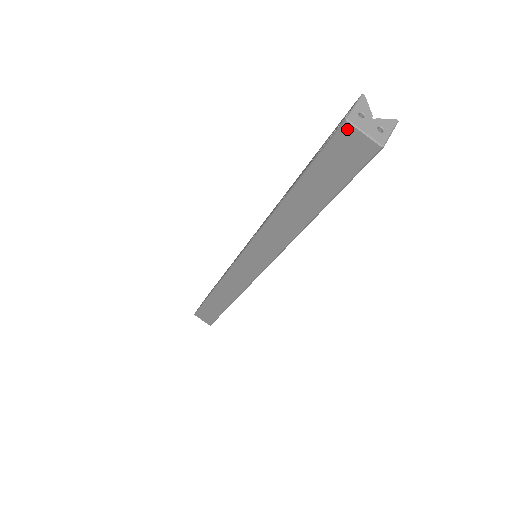
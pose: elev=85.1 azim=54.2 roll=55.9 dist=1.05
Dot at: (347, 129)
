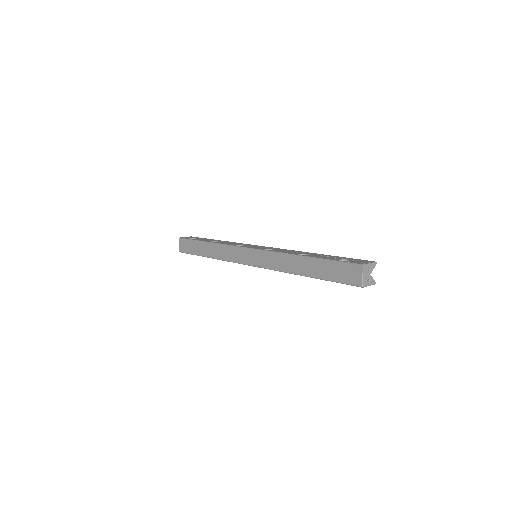
Dot at: (359, 268)
